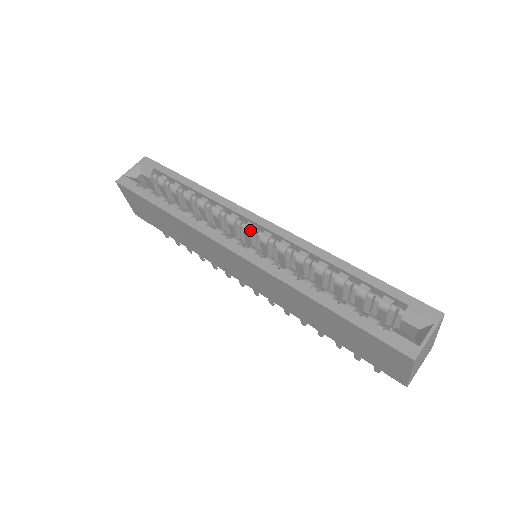
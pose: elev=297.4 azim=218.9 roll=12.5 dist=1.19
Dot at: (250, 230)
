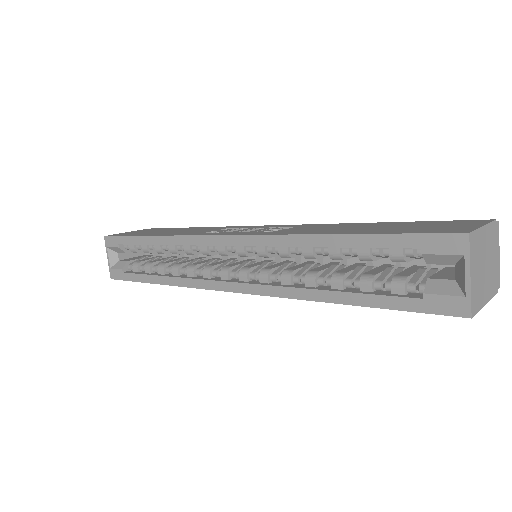
Dot at: (225, 254)
